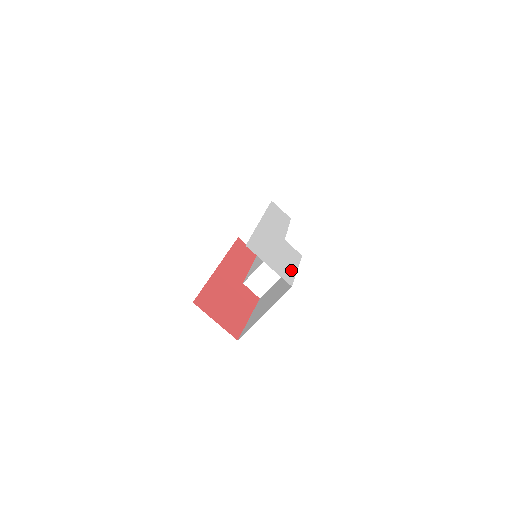
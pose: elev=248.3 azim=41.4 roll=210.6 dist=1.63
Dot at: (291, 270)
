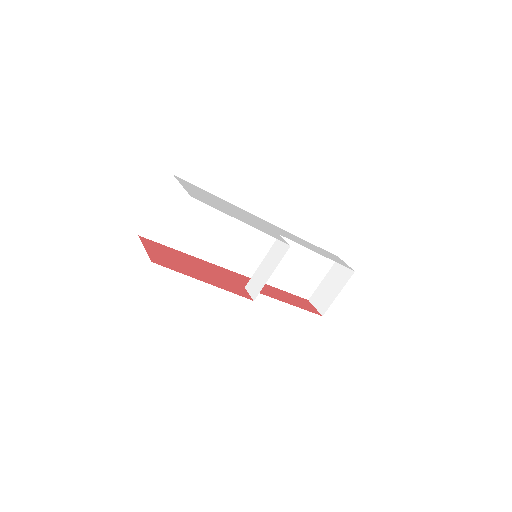
Dot at: (225, 212)
